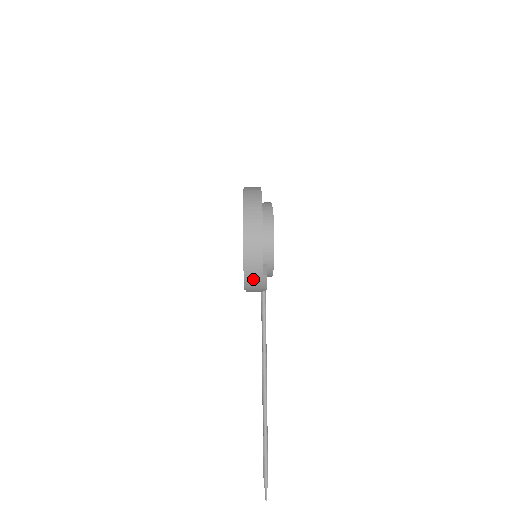
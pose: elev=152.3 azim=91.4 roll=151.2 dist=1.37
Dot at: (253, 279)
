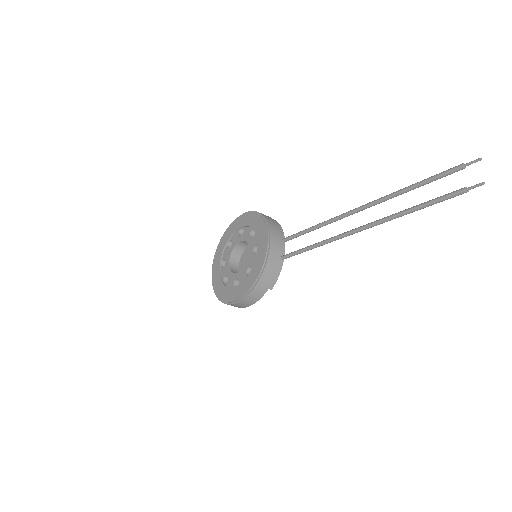
Dot at: (269, 219)
